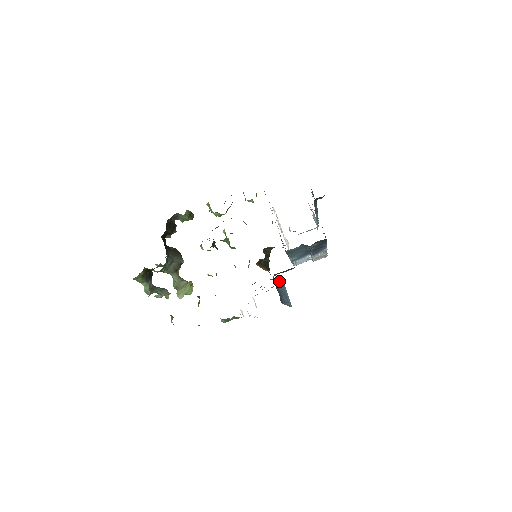
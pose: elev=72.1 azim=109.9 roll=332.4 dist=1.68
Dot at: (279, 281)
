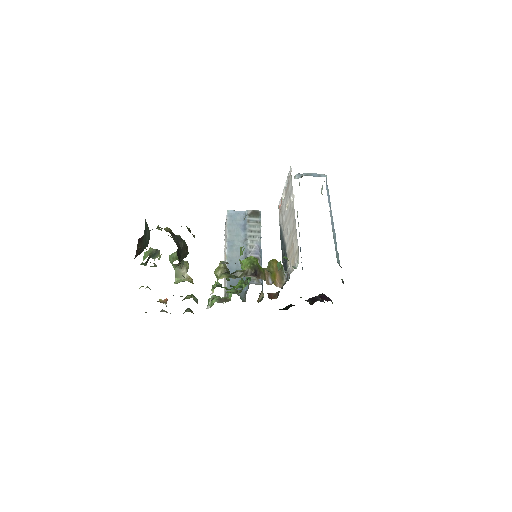
Dot at: (261, 237)
